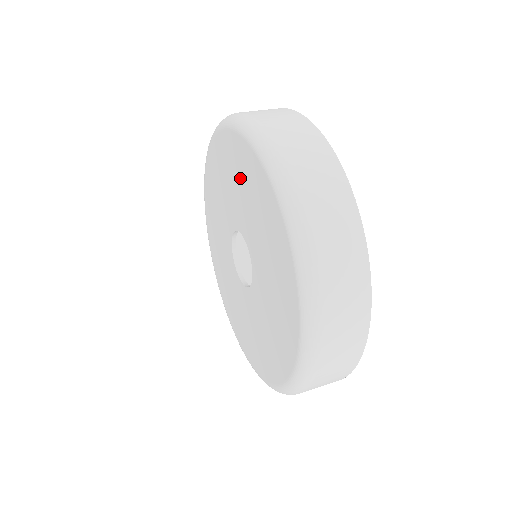
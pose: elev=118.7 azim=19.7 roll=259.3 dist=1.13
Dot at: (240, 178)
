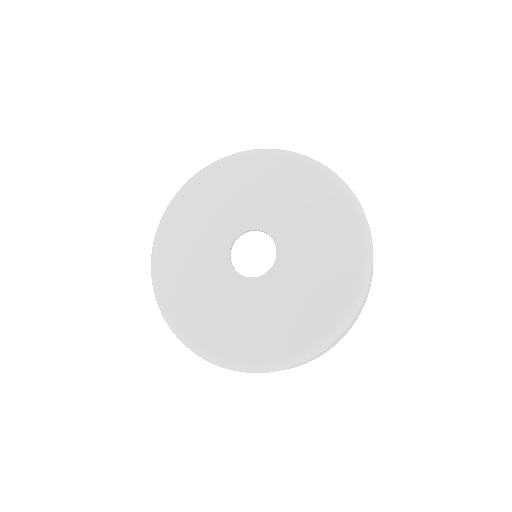
Dot at: (240, 187)
